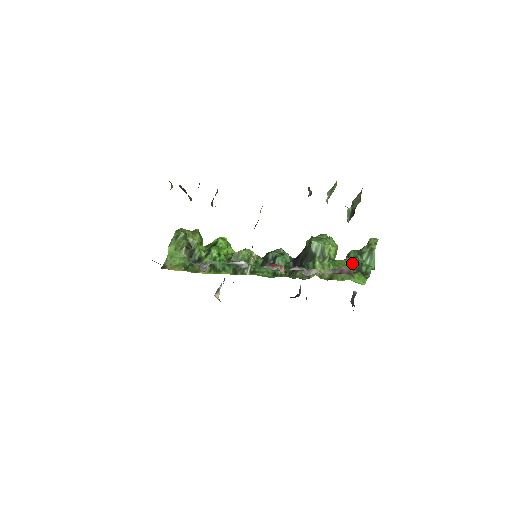
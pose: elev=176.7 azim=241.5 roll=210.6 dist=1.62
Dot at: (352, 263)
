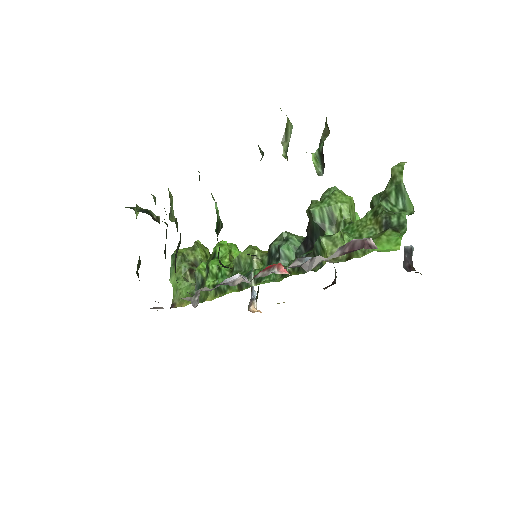
Dot at: (375, 218)
